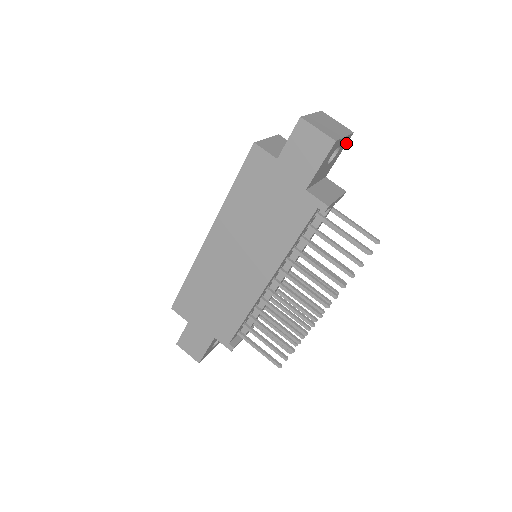
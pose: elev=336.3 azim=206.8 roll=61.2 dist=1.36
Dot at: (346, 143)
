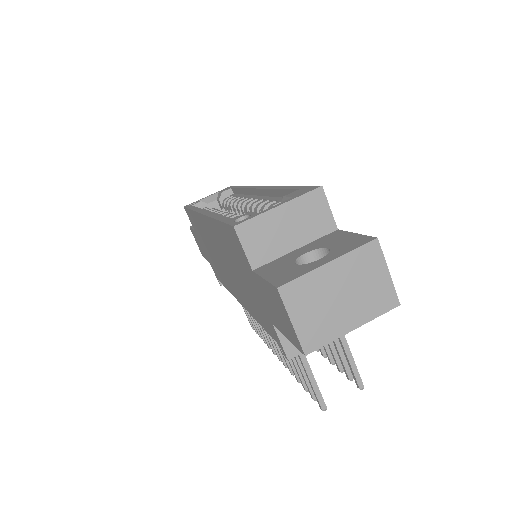
Dot at: occluded
